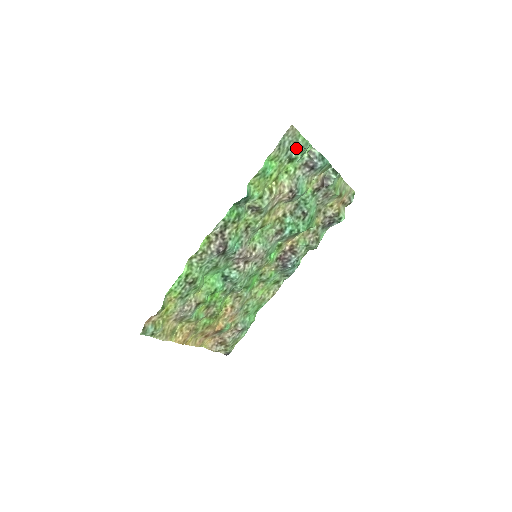
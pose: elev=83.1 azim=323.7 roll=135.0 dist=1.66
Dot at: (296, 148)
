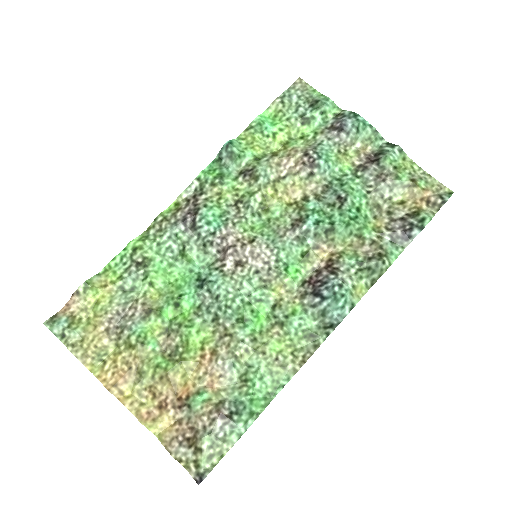
Dot at: (311, 105)
